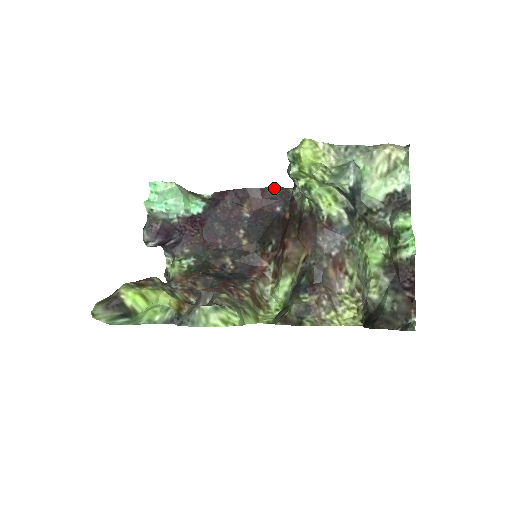
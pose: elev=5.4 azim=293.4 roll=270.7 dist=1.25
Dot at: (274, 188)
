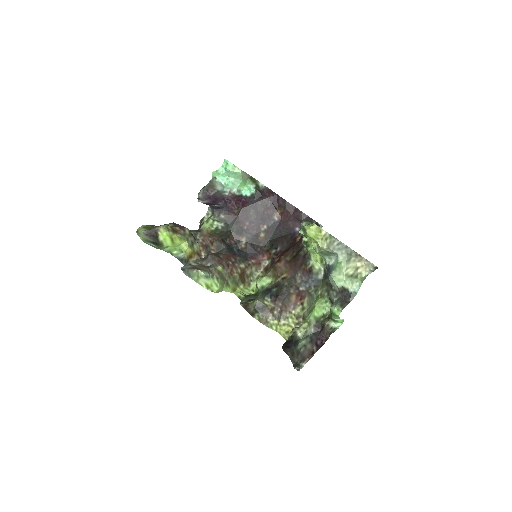
Dot at: (304, 214)
